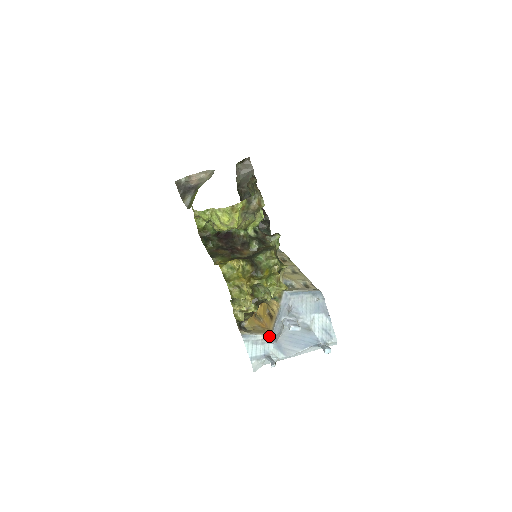
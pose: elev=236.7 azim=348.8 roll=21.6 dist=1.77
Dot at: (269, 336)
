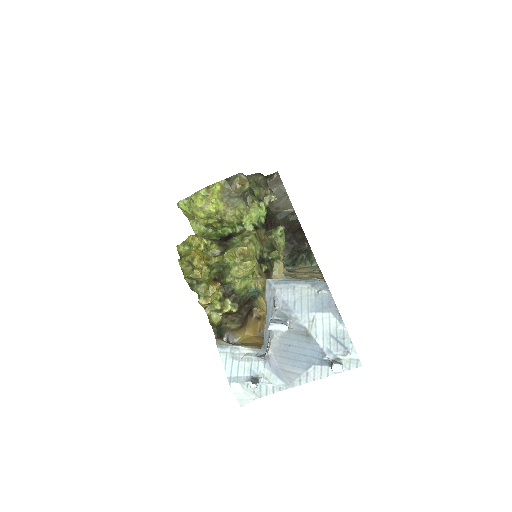
Dot at: (259, 350)
